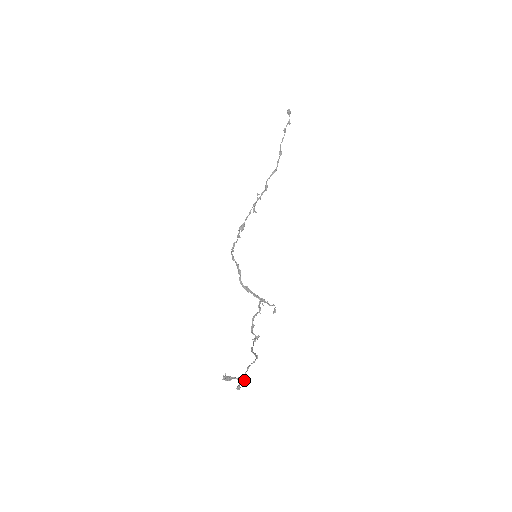
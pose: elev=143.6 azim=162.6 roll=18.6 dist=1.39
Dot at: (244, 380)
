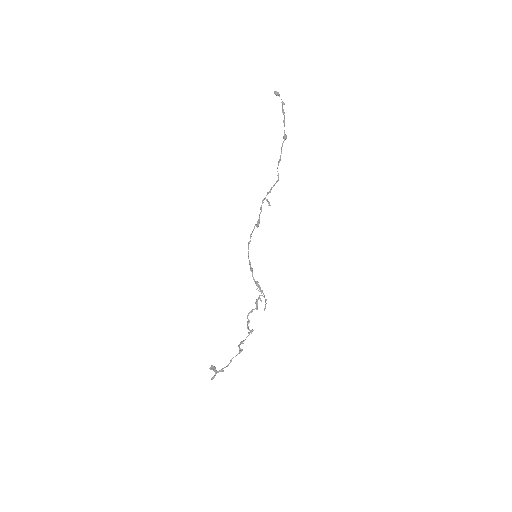
Dot at: occluded
